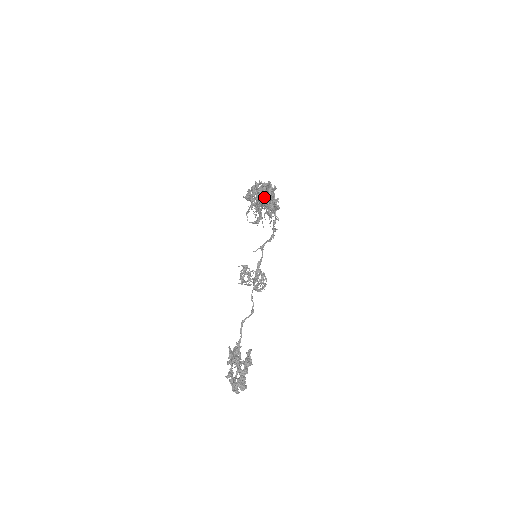
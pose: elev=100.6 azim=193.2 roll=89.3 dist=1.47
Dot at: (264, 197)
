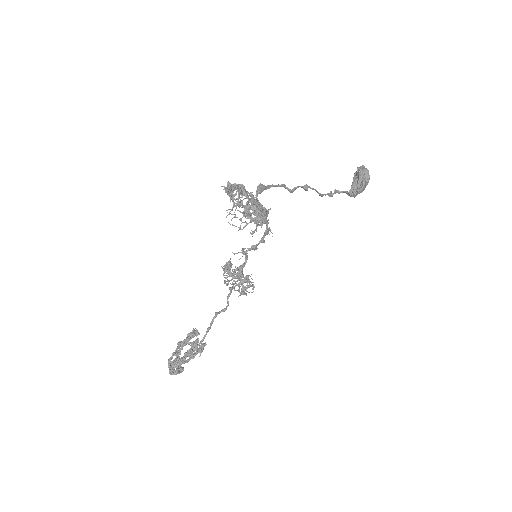
Dot at: (249, 201)
